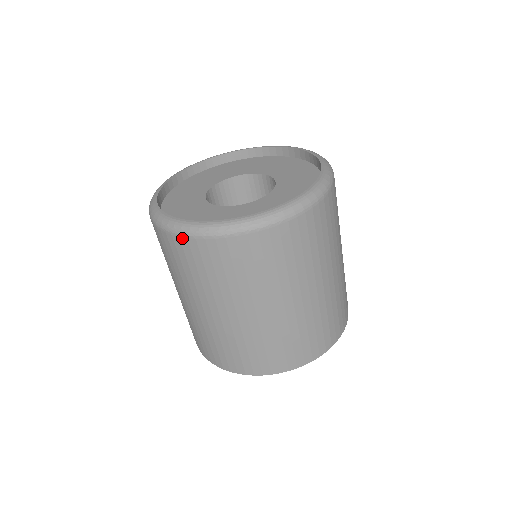
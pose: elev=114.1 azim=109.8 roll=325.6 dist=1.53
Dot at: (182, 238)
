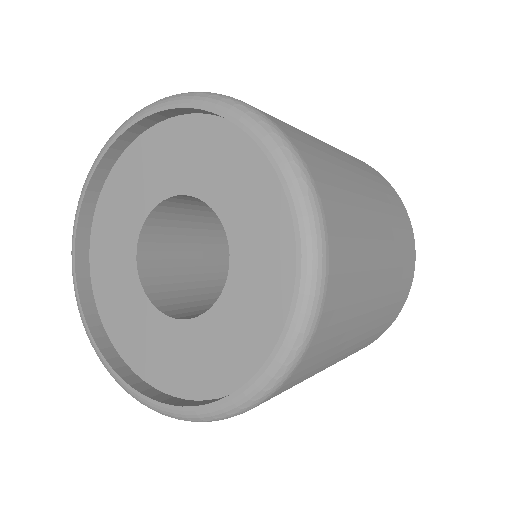
Dot at: occluded
